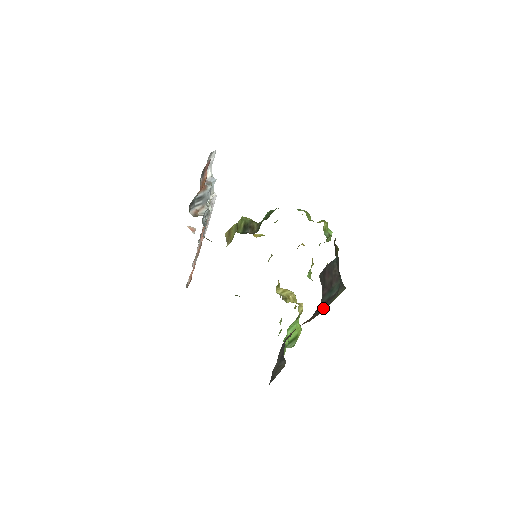
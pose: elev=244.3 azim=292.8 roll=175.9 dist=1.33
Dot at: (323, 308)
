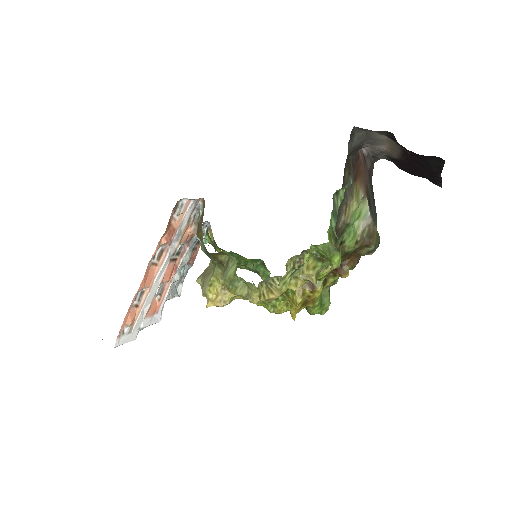
Dot at: (370, 205)
